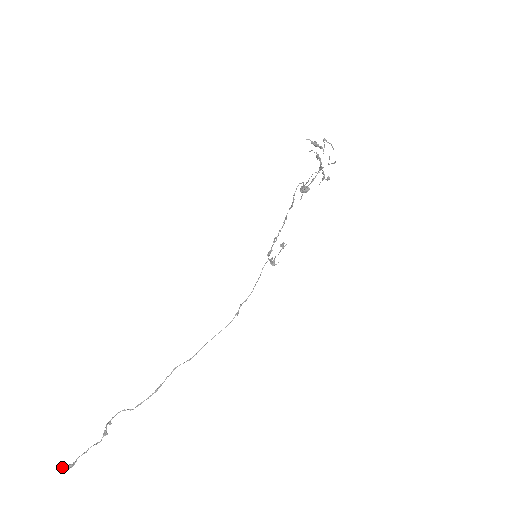
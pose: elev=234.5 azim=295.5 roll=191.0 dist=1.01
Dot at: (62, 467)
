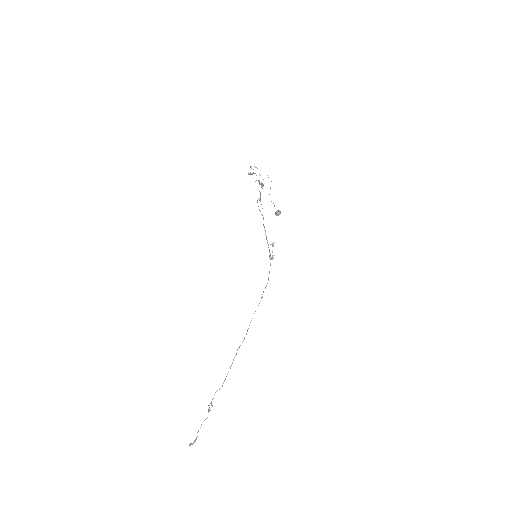
Dot at: (190, 444)
